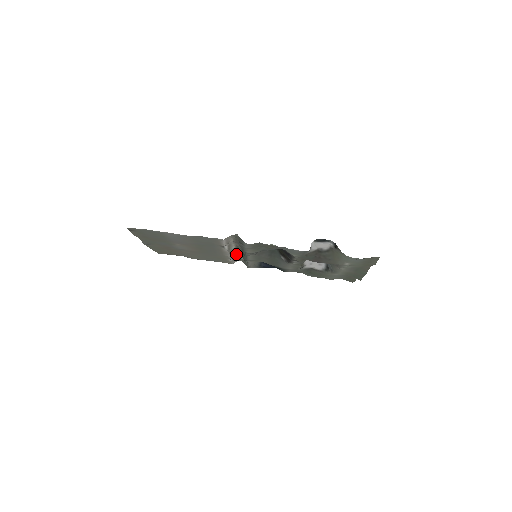
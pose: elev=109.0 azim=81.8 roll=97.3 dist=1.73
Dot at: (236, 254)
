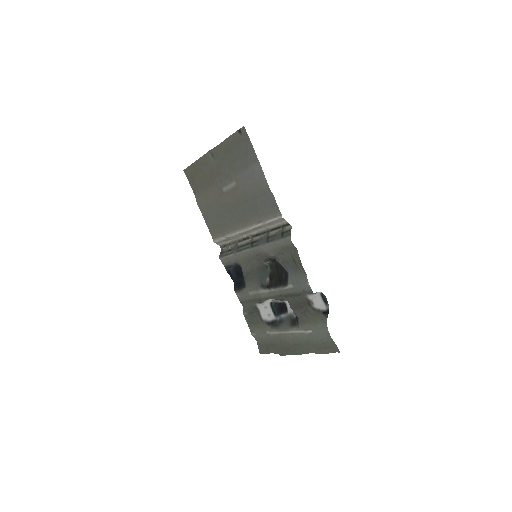
Dot at: (239, 239)
